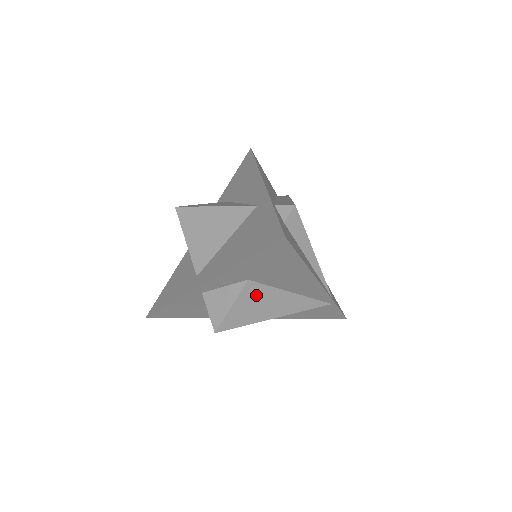
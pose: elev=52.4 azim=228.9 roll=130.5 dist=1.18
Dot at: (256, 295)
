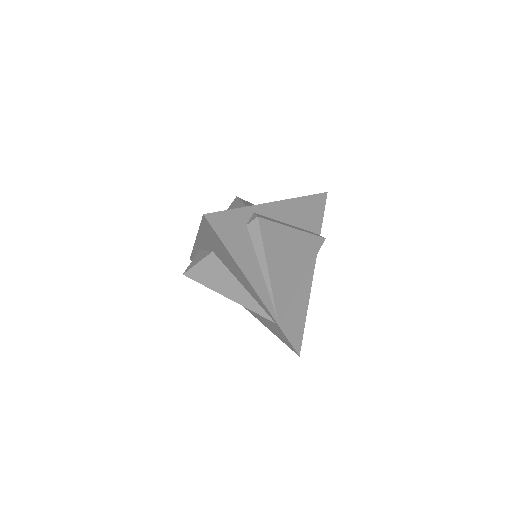
Dot at: (216, 268)
